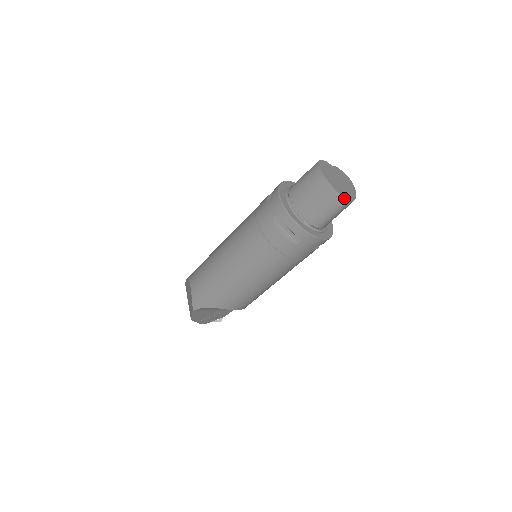
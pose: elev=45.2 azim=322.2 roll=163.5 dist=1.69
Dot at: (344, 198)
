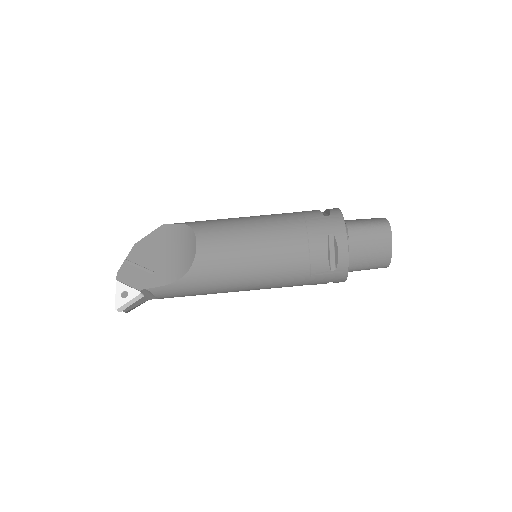
Dot at: (388, 221)
